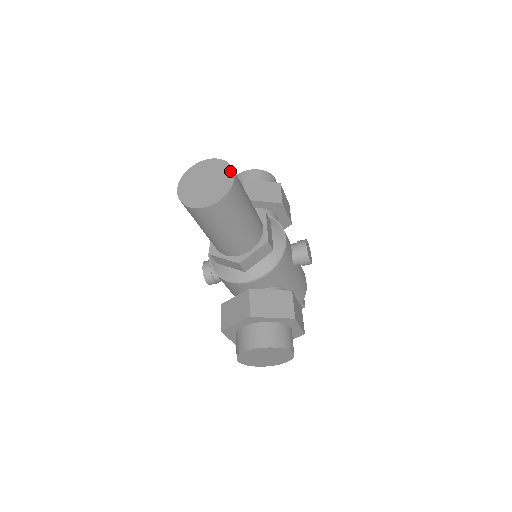
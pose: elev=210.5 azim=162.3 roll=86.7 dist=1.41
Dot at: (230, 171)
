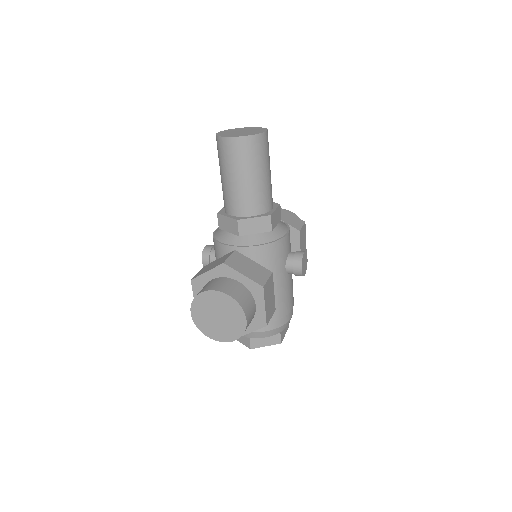
Dot at: (264, 130)
